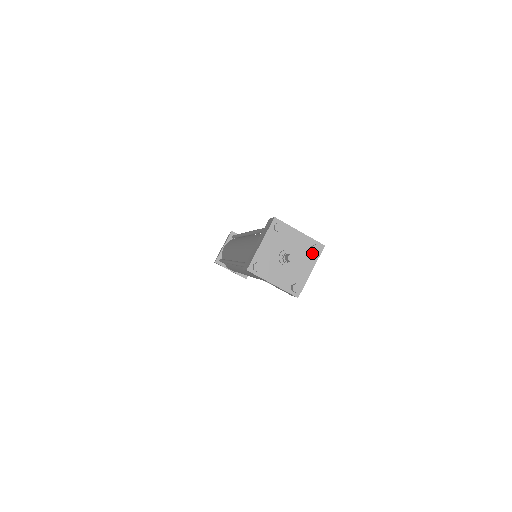
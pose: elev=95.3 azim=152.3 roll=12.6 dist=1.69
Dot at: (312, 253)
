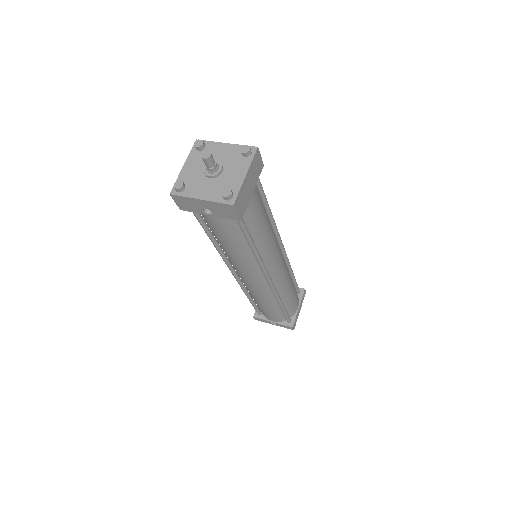
Dot at: (243, 158)
